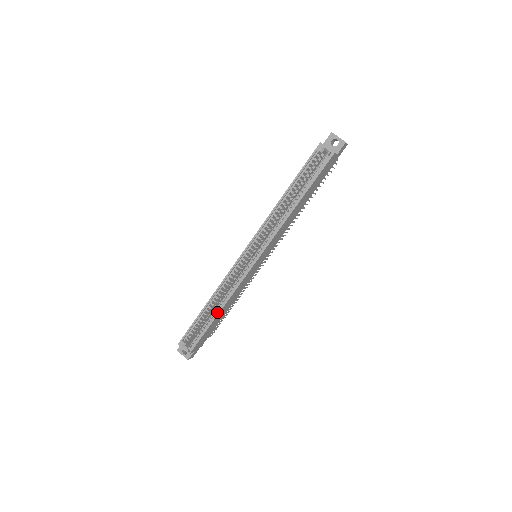
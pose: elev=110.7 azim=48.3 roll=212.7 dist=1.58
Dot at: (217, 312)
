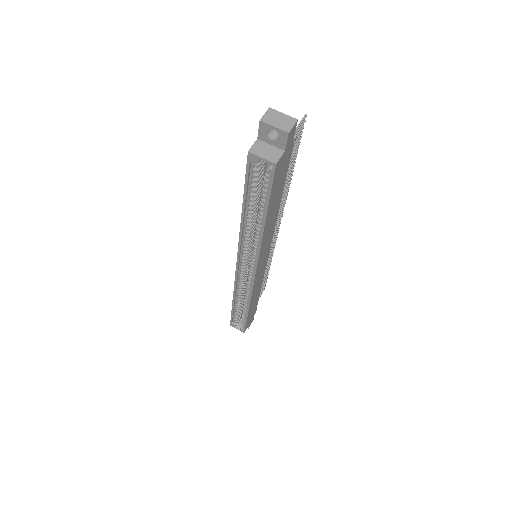
Dot at: occluded
